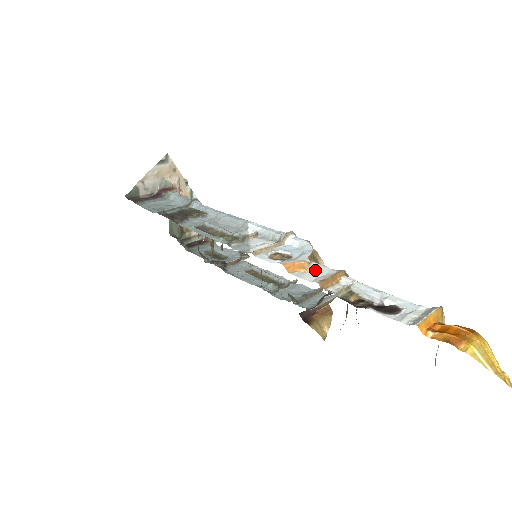
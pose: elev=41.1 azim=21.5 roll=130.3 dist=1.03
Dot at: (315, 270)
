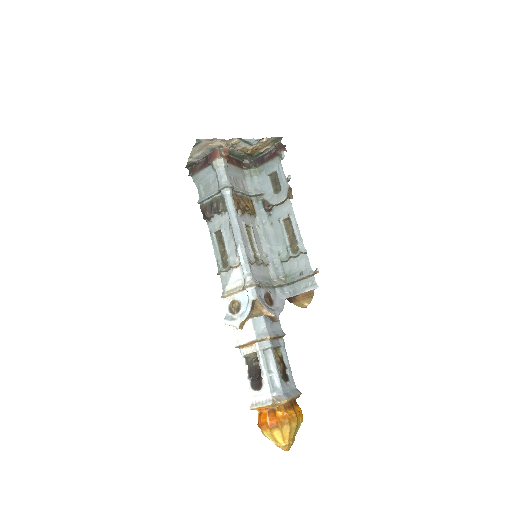
Dot at: (246, 329)
